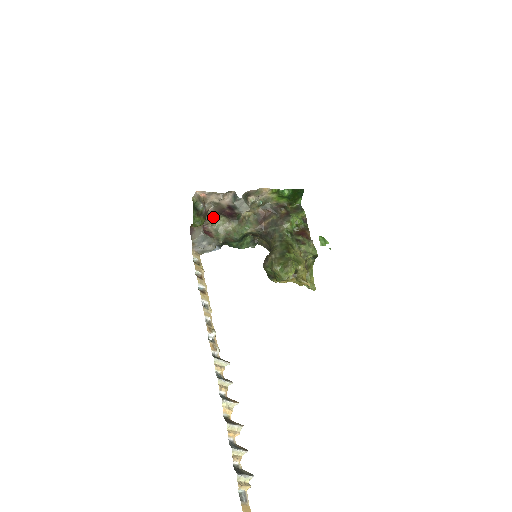
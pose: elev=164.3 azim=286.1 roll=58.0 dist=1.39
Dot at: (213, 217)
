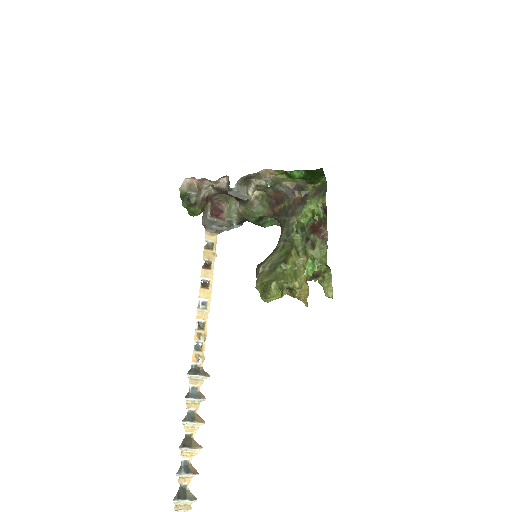
Dot at: (223, 196)
